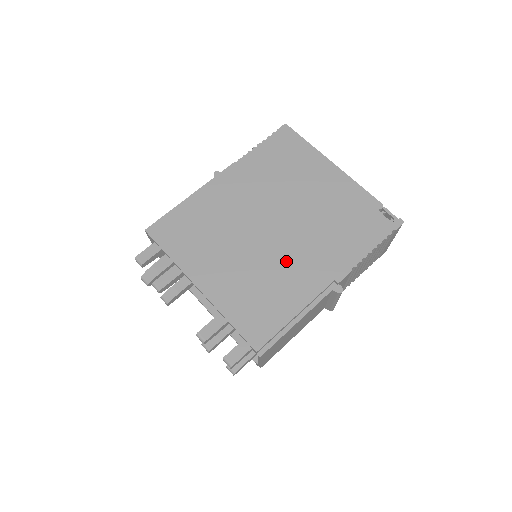
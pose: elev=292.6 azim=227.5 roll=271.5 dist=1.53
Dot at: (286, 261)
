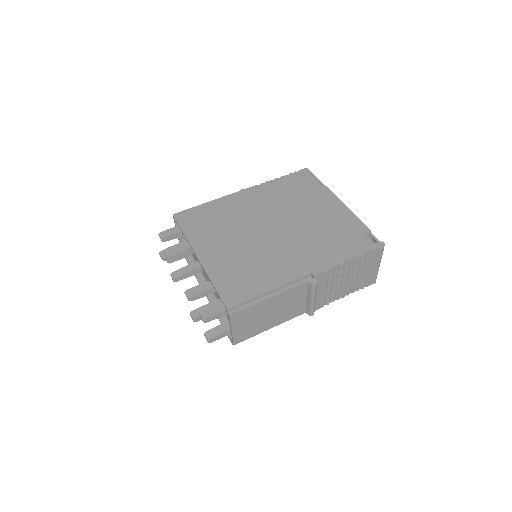
Dot at: (275, 253)
